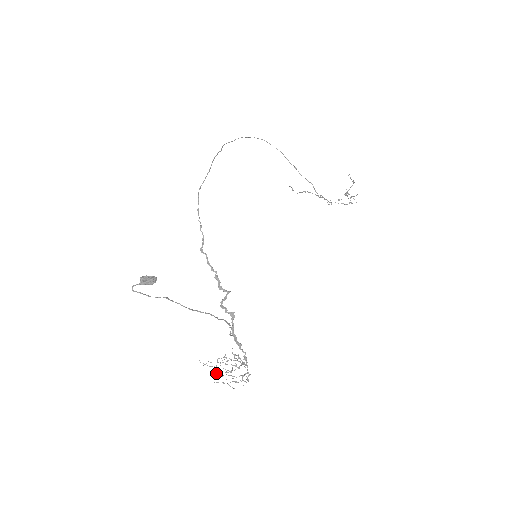
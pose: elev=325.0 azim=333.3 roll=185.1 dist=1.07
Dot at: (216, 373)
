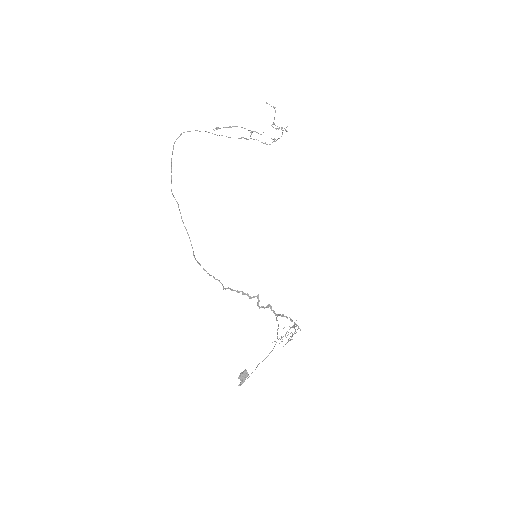
Dot at: (281, 341)
